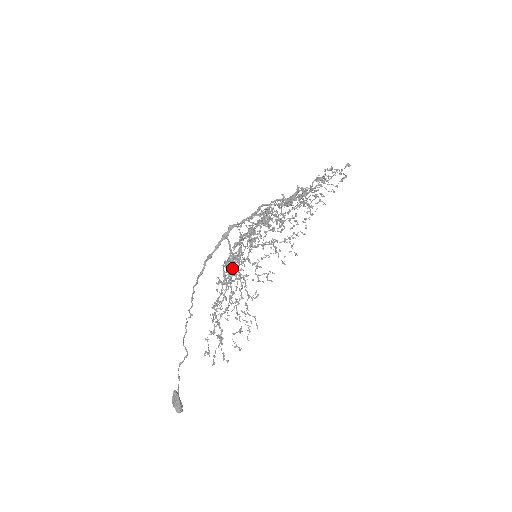
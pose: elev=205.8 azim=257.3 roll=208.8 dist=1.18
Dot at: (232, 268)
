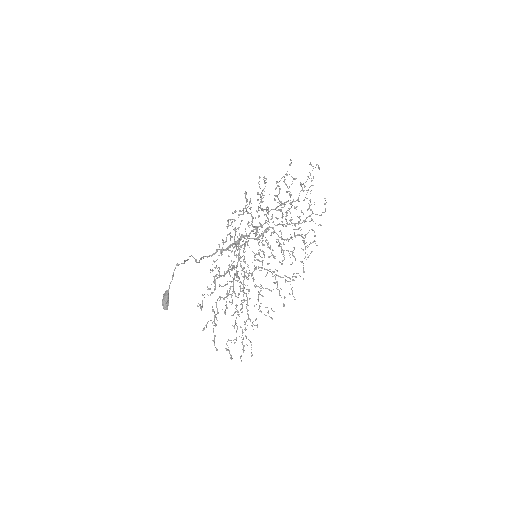
Dot at: (237, 266)
